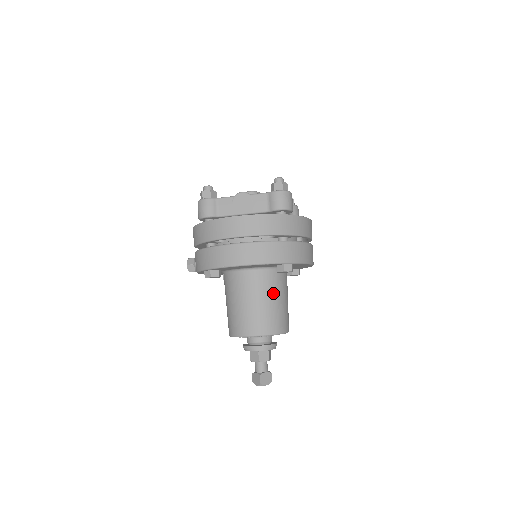
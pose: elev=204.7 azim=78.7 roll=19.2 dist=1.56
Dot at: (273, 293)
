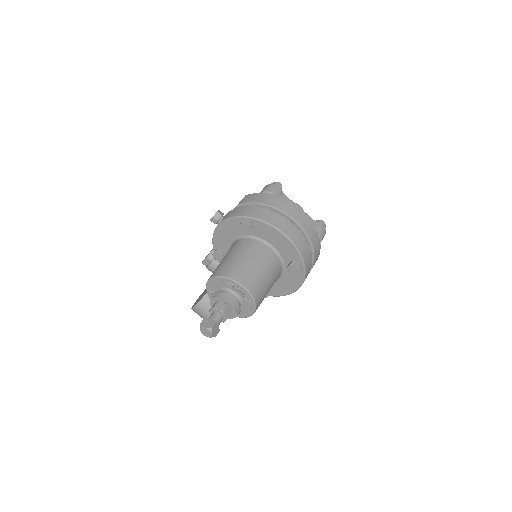
Dot at: (272, 276)
